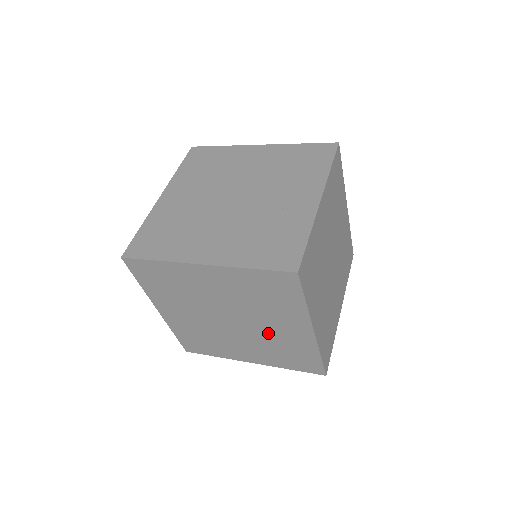
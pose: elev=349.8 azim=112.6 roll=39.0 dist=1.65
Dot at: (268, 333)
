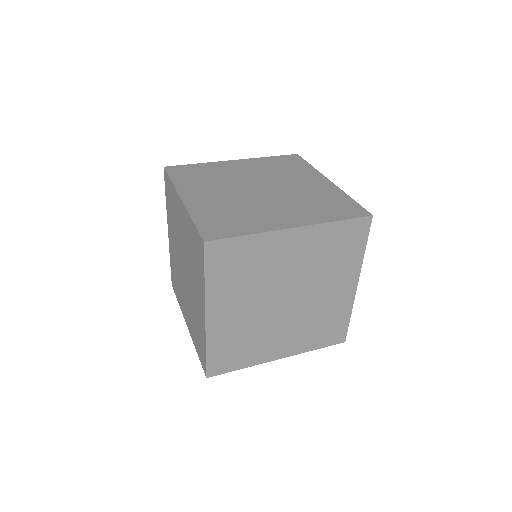
Dot at: occluded
